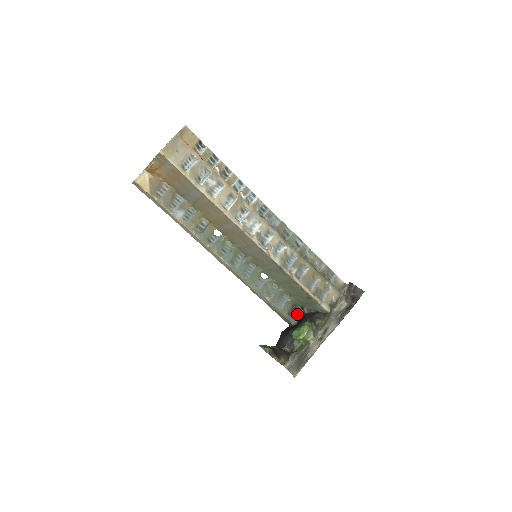
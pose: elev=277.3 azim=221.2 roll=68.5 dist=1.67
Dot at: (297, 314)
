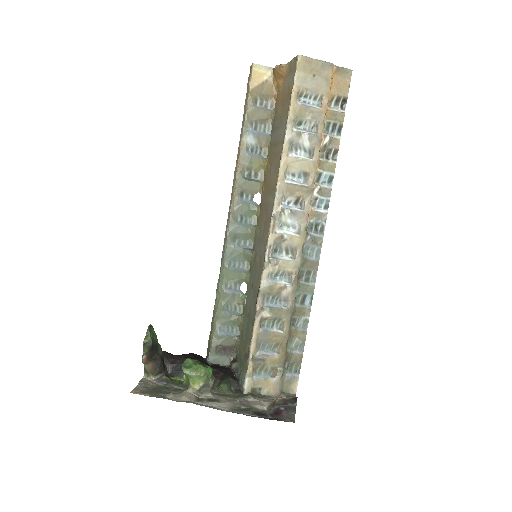
Dot at: (224, 358)
